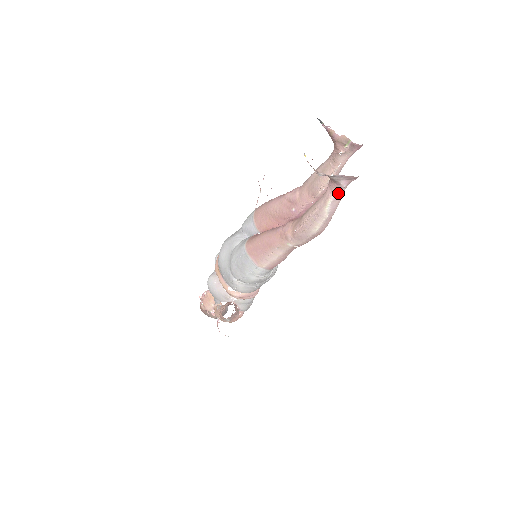
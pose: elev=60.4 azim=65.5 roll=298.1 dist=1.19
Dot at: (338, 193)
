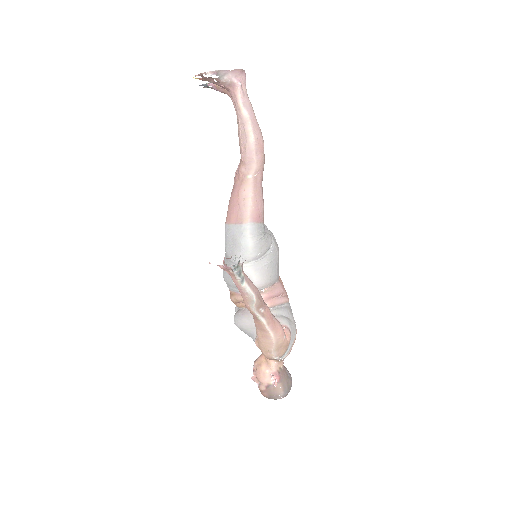
Dot at: (241, 95)
